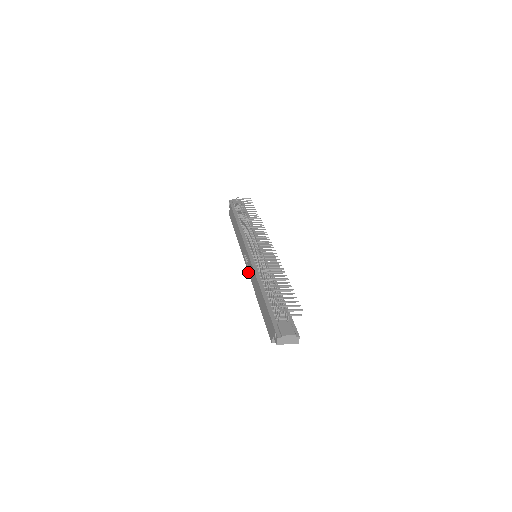
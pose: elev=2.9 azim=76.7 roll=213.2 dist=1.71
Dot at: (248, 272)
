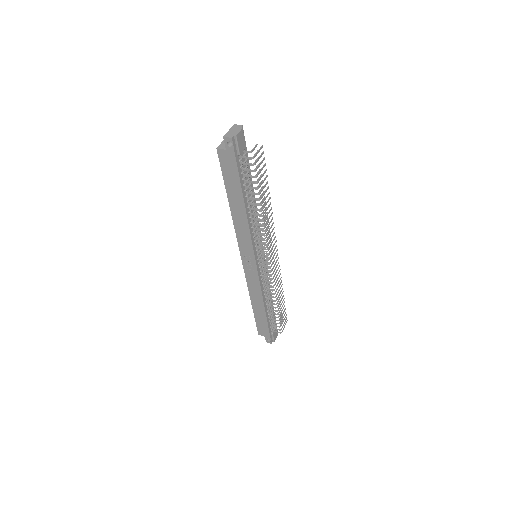
Dot at: (245, 273)
